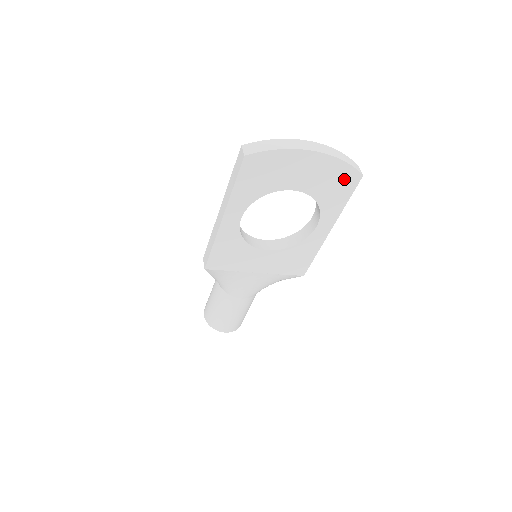
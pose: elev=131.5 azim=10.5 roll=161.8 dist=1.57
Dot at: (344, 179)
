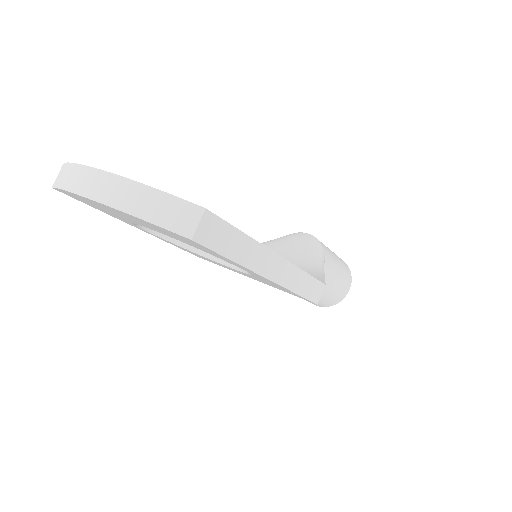
Dot at: (176, 235)
